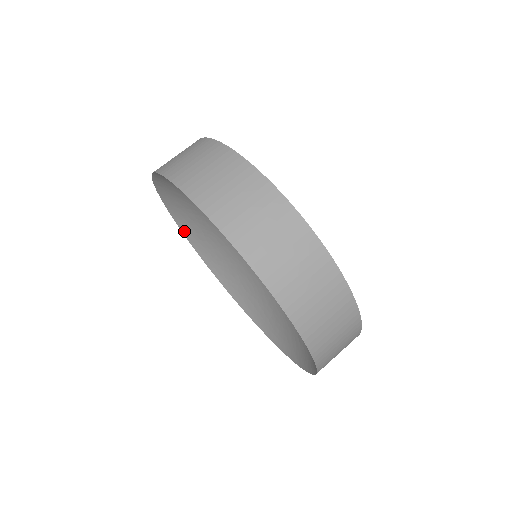
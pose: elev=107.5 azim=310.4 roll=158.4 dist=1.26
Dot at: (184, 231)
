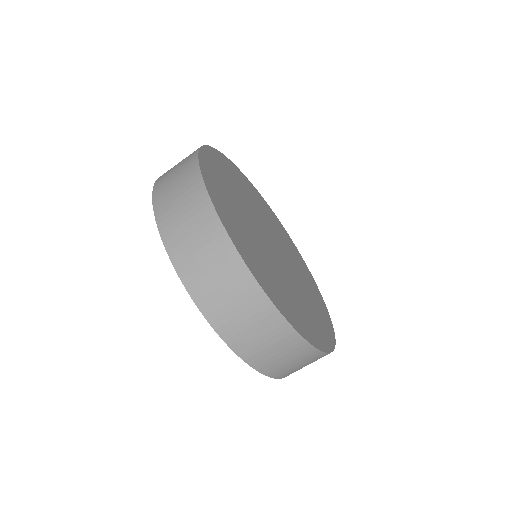
Dot at: occluded
